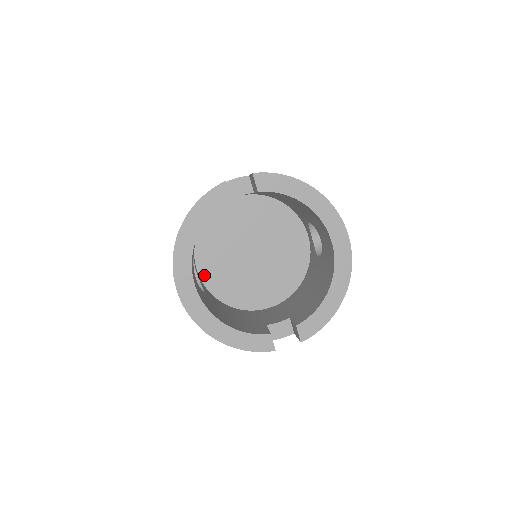
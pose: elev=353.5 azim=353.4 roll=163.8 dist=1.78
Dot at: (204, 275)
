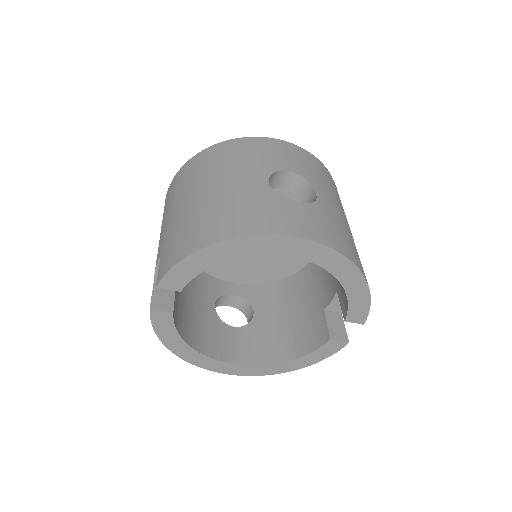
Dot at: (242, 280)
